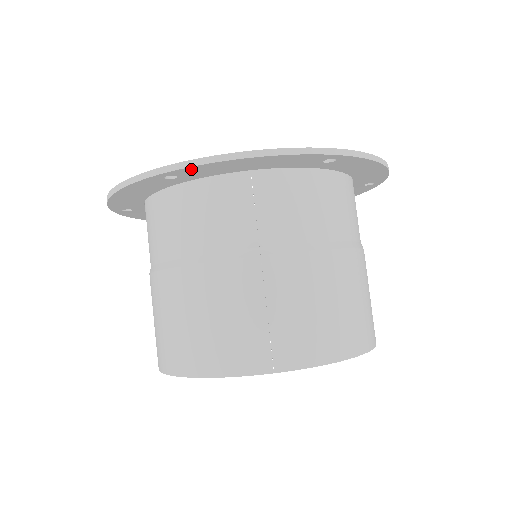
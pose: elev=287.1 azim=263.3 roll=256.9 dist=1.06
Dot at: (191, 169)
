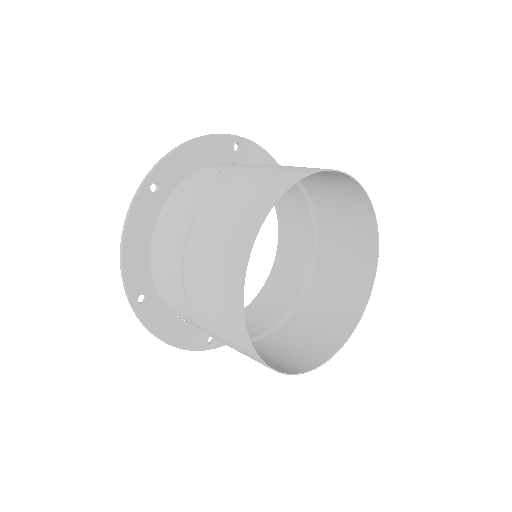
Dot at: (162, 168)
